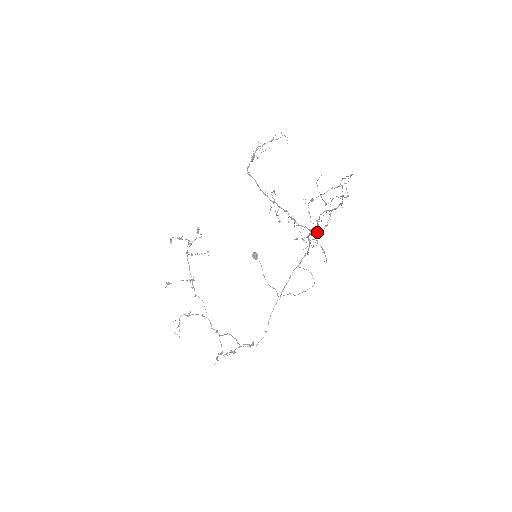
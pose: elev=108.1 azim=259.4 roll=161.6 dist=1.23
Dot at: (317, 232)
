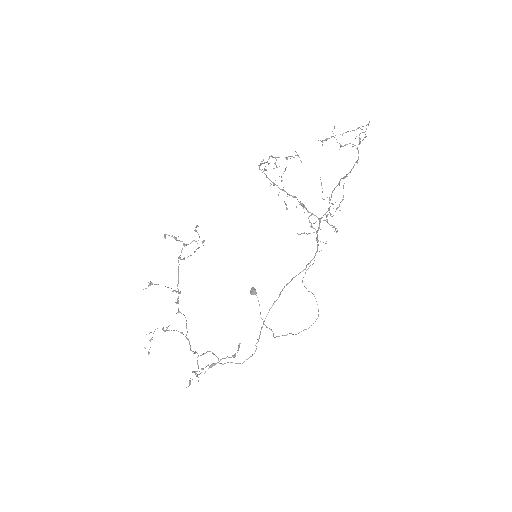
Dot at: (326, 241)
